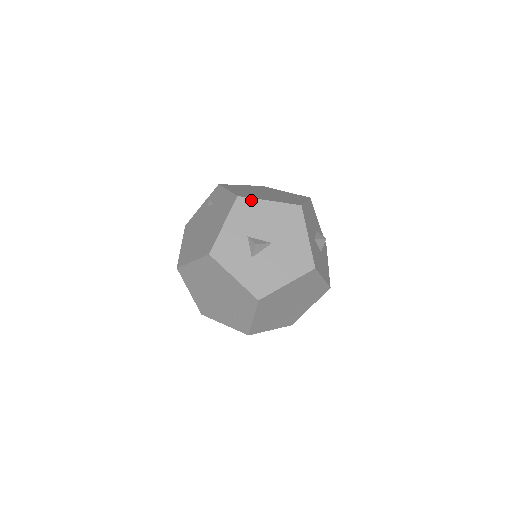
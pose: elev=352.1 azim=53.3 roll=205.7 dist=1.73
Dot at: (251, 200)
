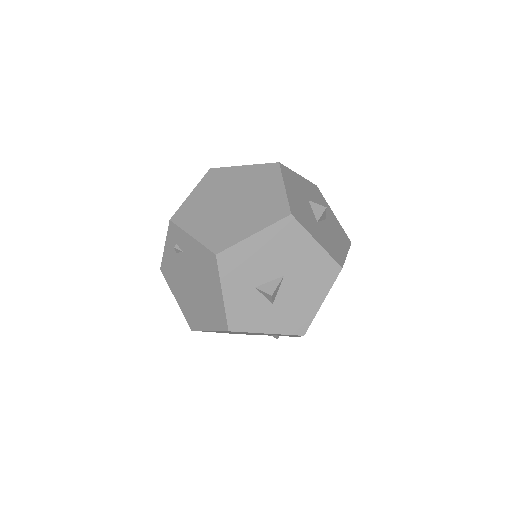
Dot at: (233, 248)
